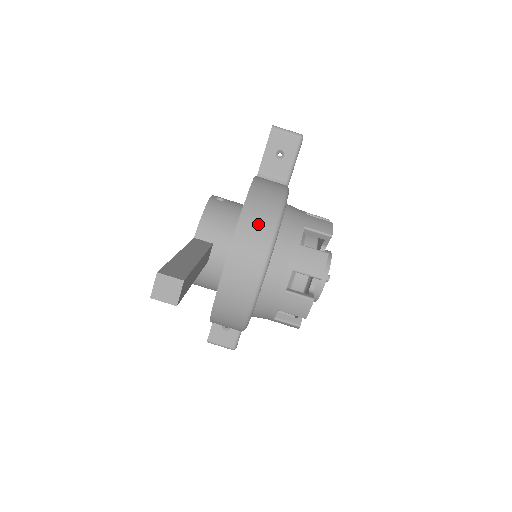
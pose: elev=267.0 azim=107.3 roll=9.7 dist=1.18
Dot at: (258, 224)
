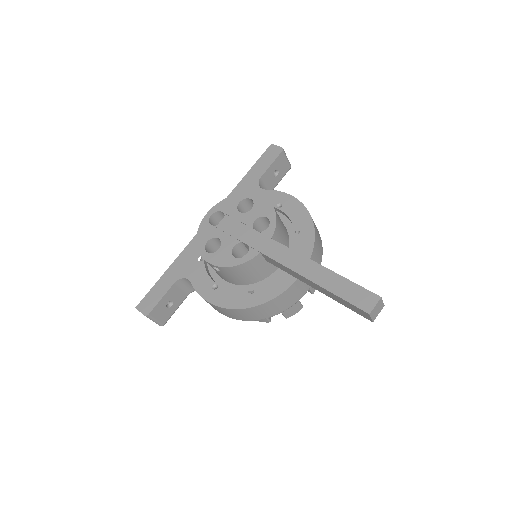
Dot at: (319, 247)
